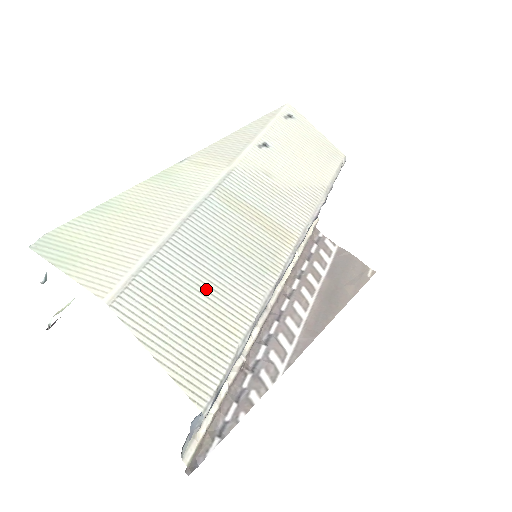
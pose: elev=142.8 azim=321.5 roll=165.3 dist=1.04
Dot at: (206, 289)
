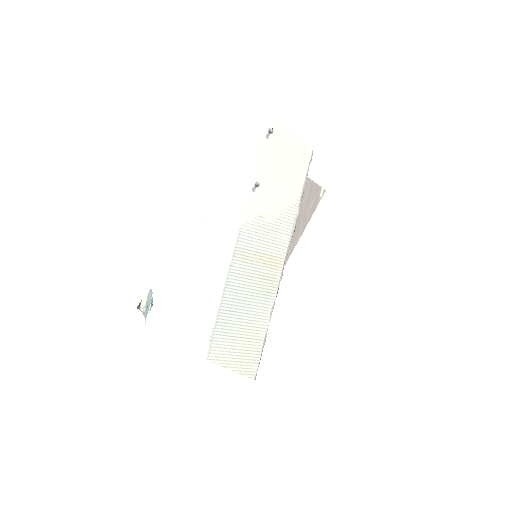
Dot at: (244, 325)
